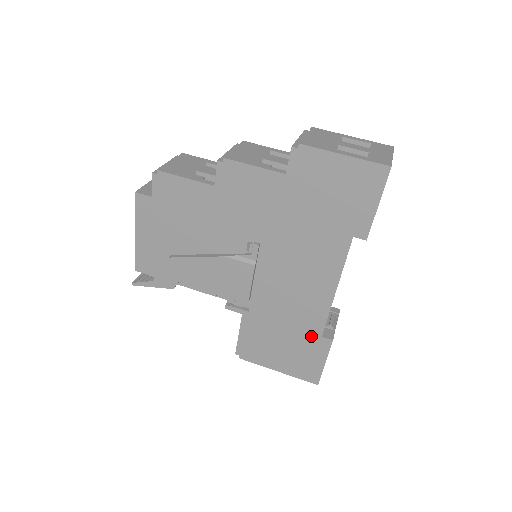
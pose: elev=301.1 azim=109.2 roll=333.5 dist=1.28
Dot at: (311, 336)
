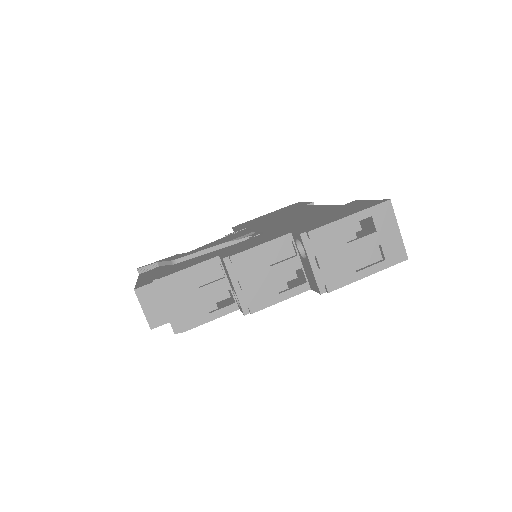
Dot at: occluded
